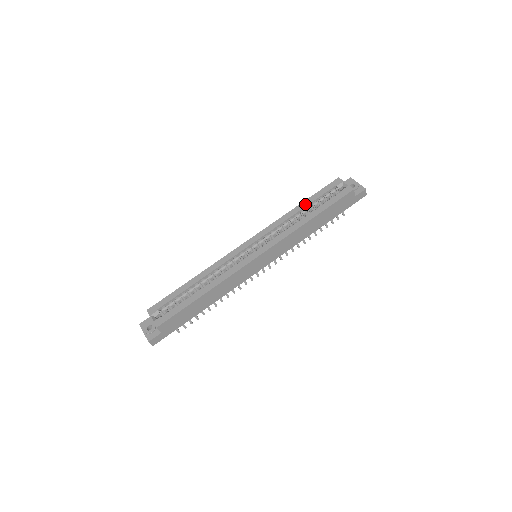
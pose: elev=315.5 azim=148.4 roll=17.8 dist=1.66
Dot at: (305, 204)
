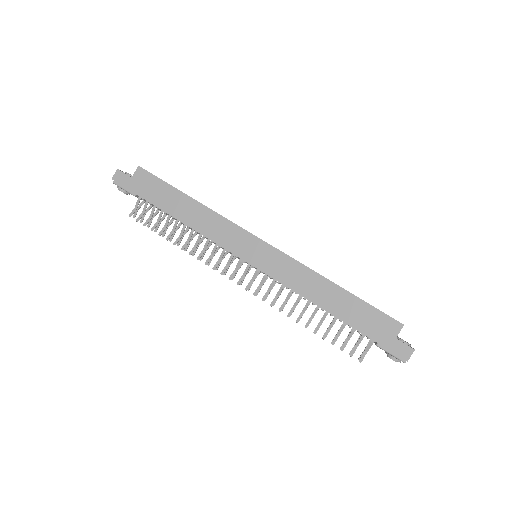
Dot at: occluded
